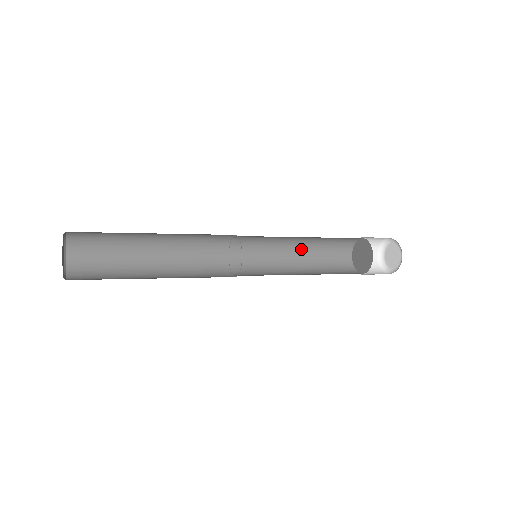
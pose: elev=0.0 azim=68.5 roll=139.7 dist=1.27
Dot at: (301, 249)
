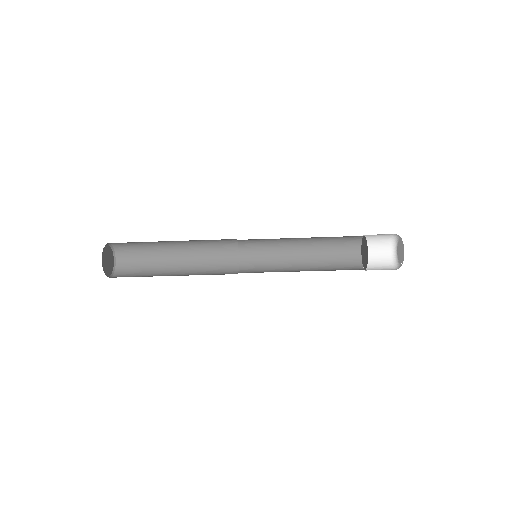
Dot at: (306, 261)
